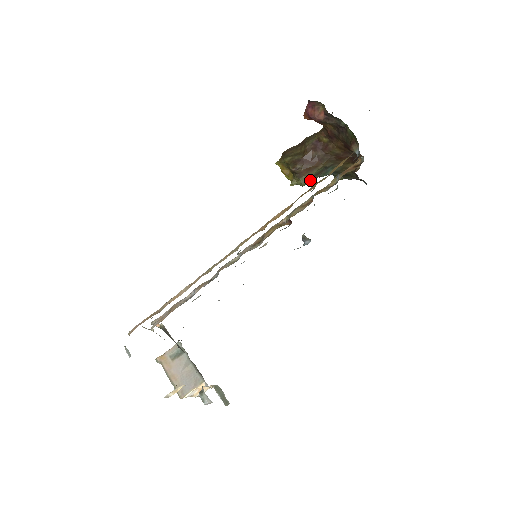
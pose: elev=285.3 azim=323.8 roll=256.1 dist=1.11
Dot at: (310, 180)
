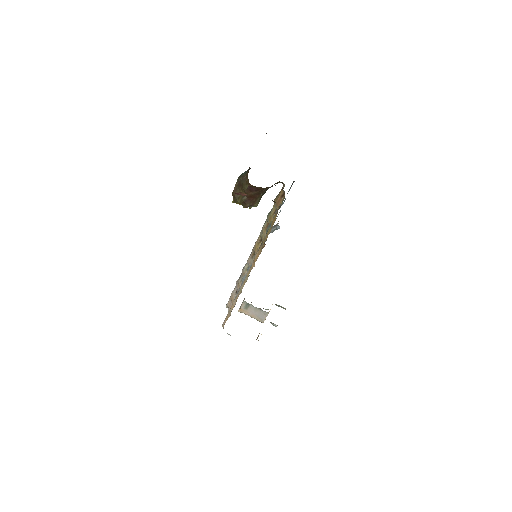
Dot at: occluded
